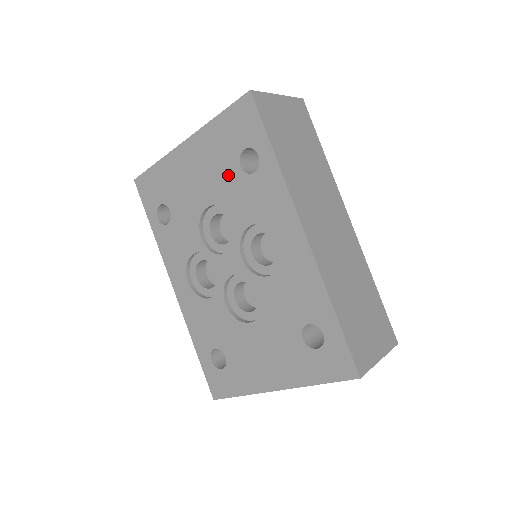
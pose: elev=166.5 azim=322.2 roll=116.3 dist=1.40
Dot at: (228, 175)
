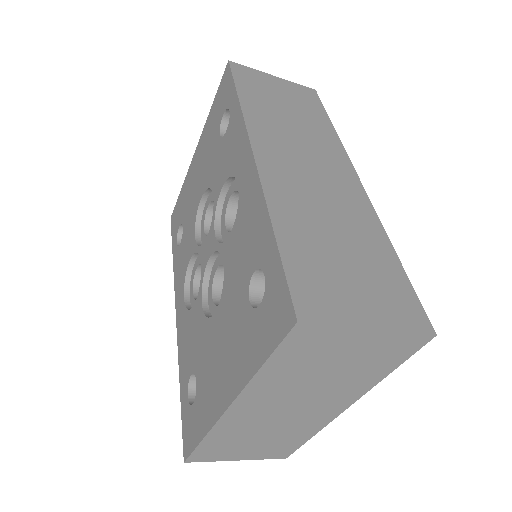
Dot at: (213, 152)
